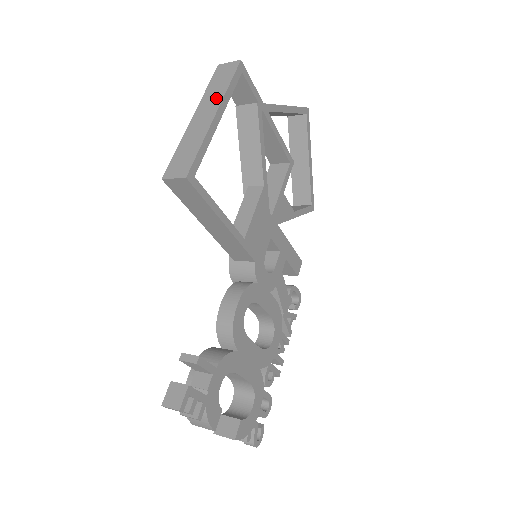
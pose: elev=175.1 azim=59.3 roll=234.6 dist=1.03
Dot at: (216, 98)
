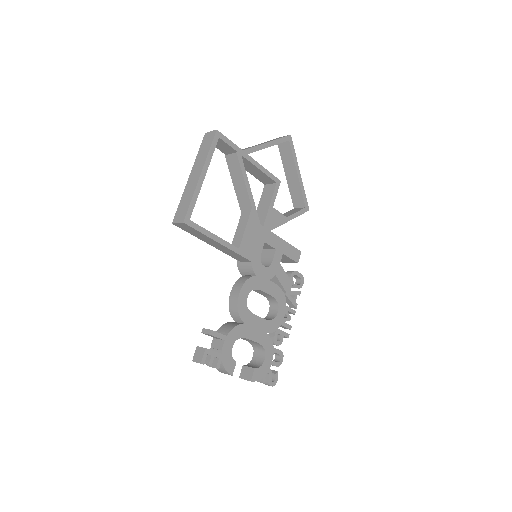
Dot at: (202, 162)
